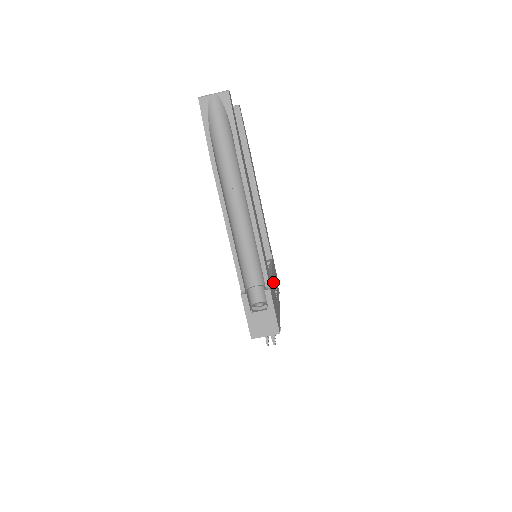
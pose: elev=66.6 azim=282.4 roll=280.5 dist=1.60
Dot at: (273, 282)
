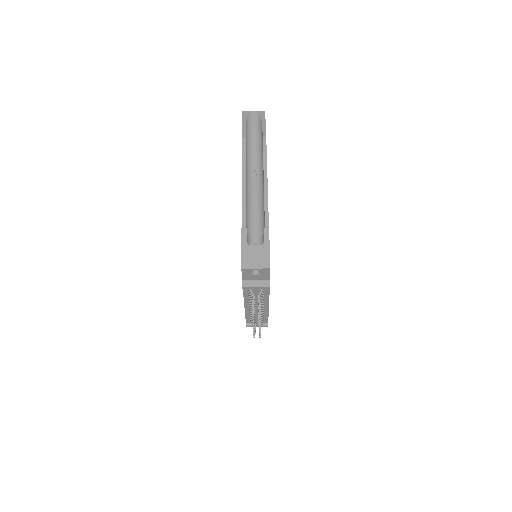
Dot at: occluded
